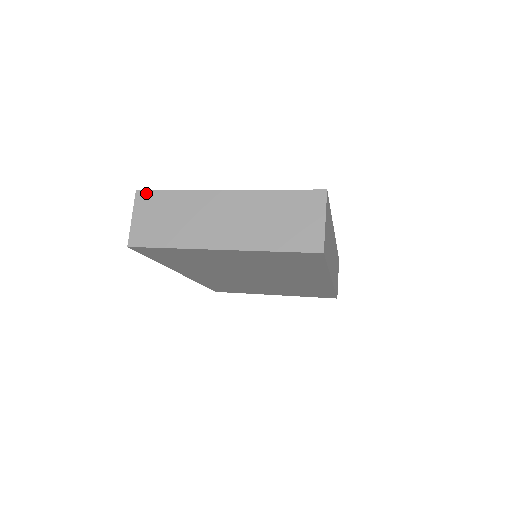
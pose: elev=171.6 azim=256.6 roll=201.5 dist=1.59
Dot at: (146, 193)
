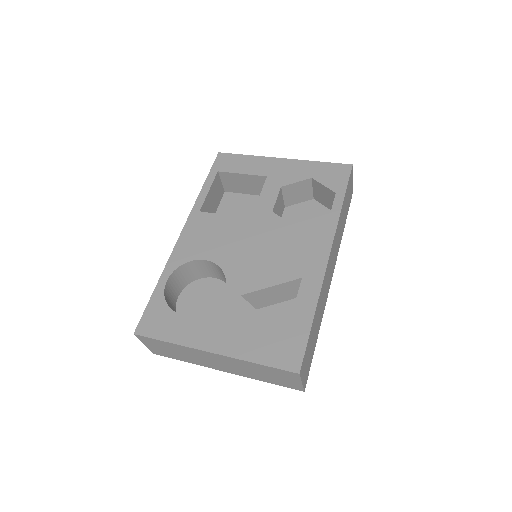
Dot at: (144, 338)
